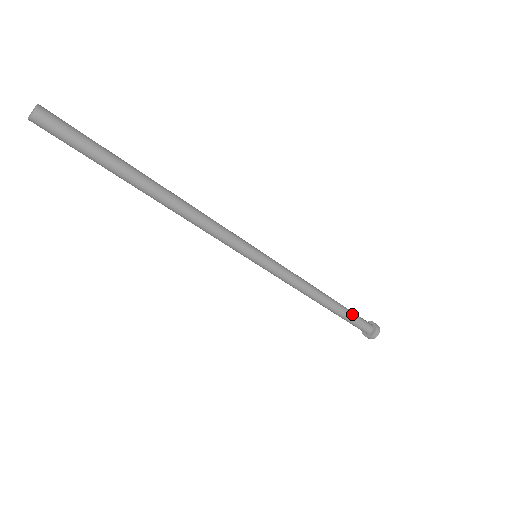
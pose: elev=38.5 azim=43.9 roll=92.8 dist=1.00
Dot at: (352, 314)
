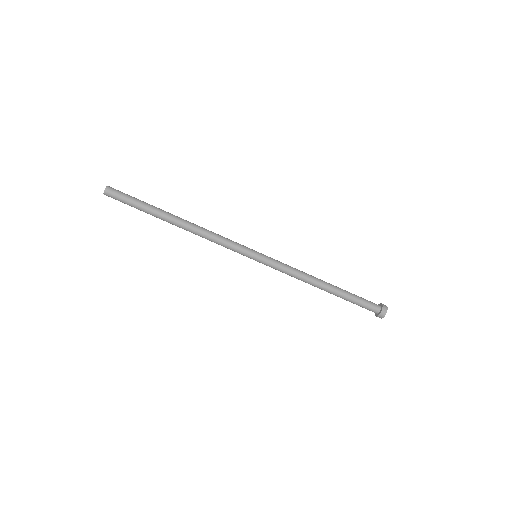
Dot at: (354, 297)
